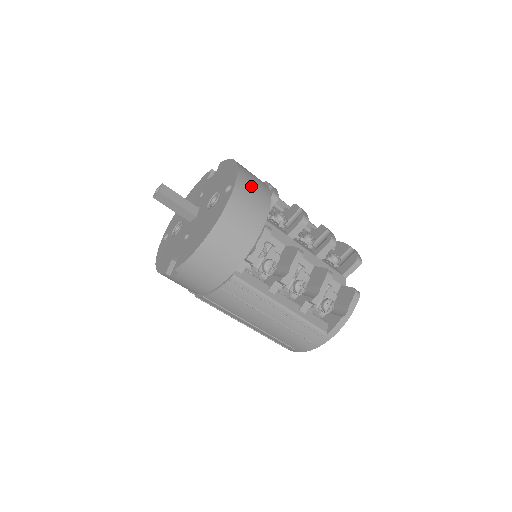
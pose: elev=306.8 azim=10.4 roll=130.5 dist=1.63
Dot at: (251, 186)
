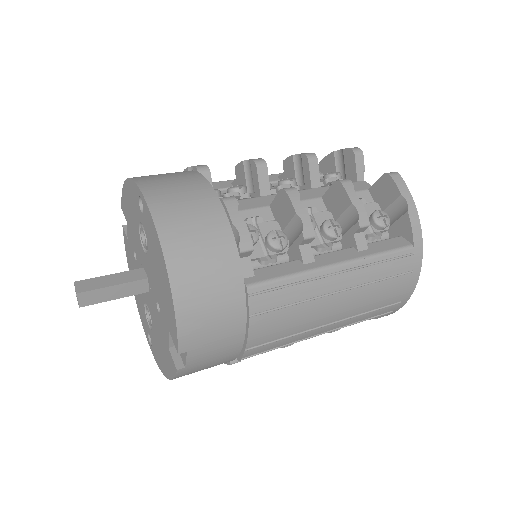
Dot at: (163, 180)
